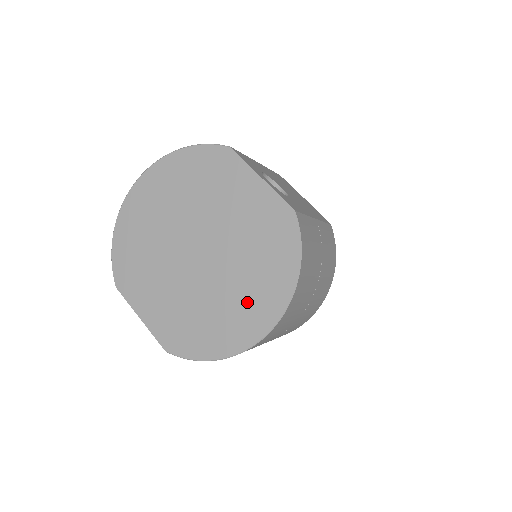
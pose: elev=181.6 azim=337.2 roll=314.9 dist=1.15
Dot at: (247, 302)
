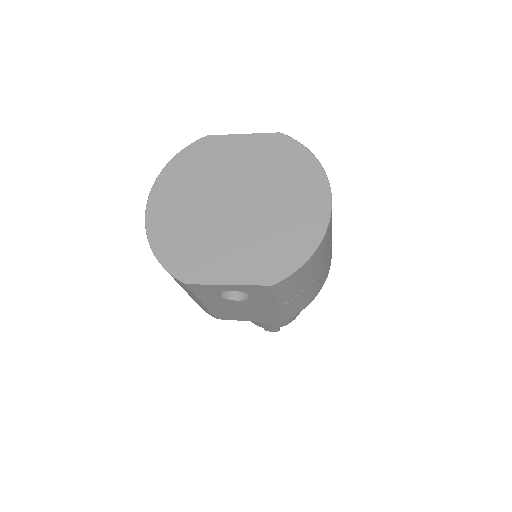
Dot at: (300, 199)
